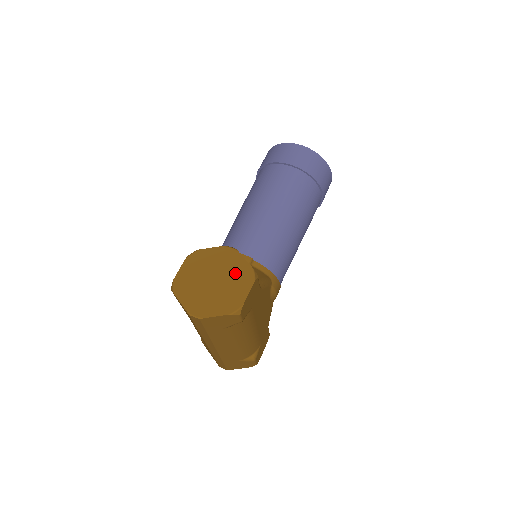
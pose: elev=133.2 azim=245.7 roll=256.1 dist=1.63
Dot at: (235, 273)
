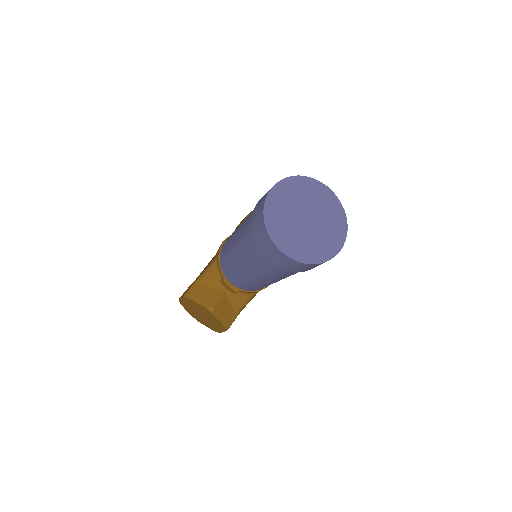
Dot at: (214, 321)
